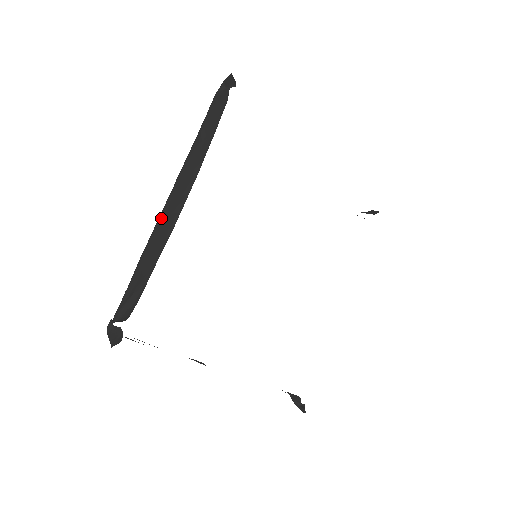
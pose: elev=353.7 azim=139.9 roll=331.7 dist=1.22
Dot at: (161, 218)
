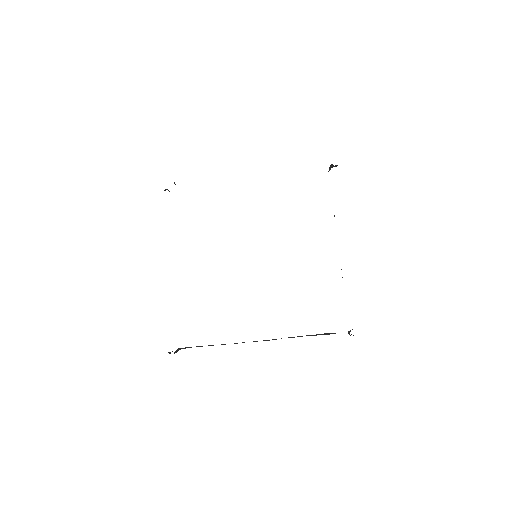
Dot at: occluded
